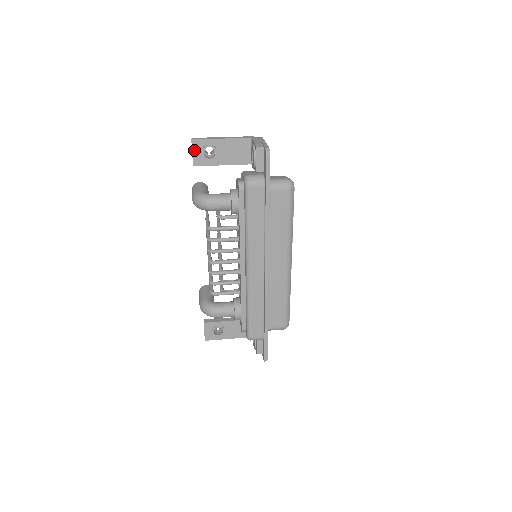
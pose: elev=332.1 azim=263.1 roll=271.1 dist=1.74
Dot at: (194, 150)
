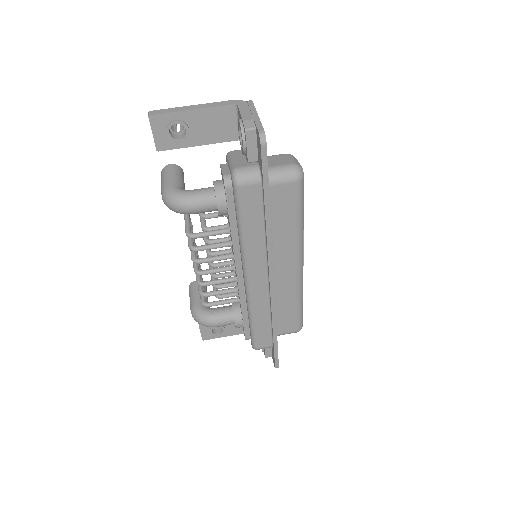
Dot at: (154, 130)
